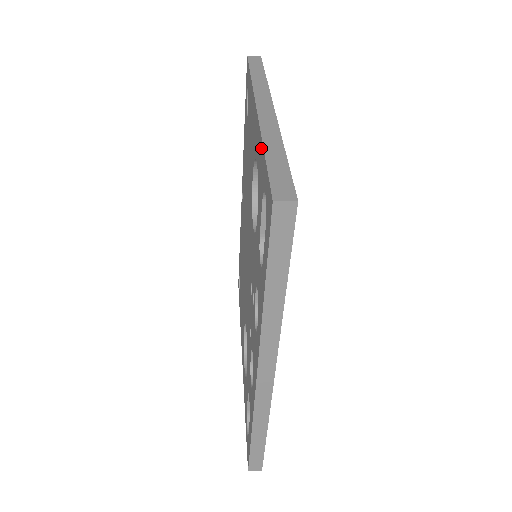
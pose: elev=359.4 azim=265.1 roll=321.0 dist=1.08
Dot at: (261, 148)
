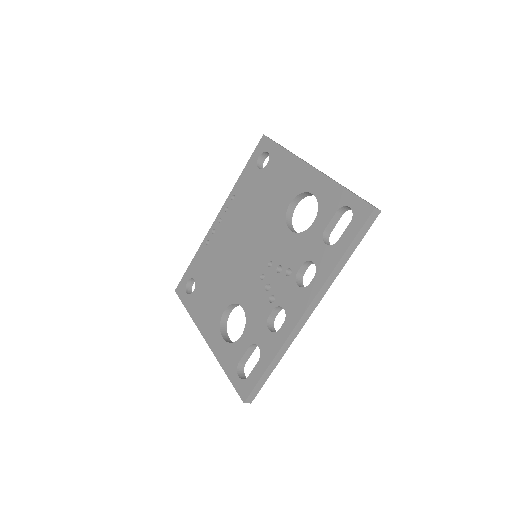
Dot at: (334, 186)
